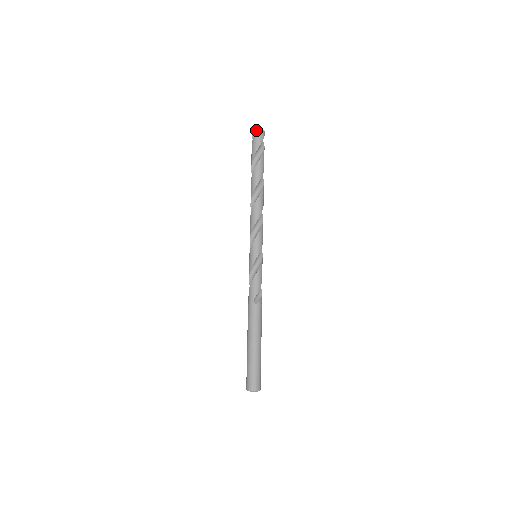
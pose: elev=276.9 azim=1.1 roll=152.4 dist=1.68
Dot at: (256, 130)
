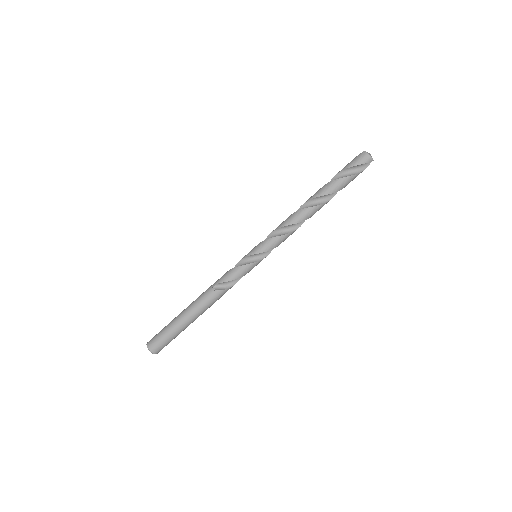
Dot at: occluded
